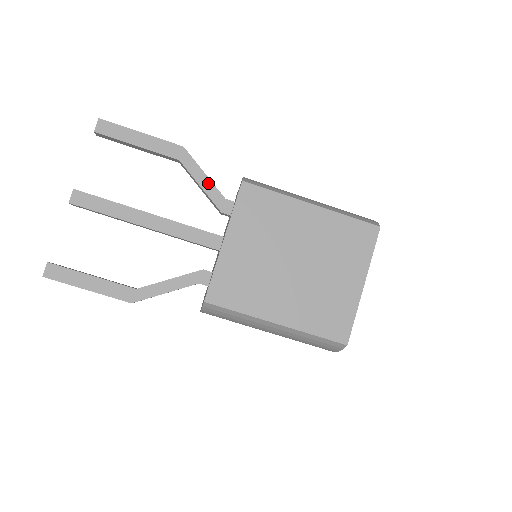
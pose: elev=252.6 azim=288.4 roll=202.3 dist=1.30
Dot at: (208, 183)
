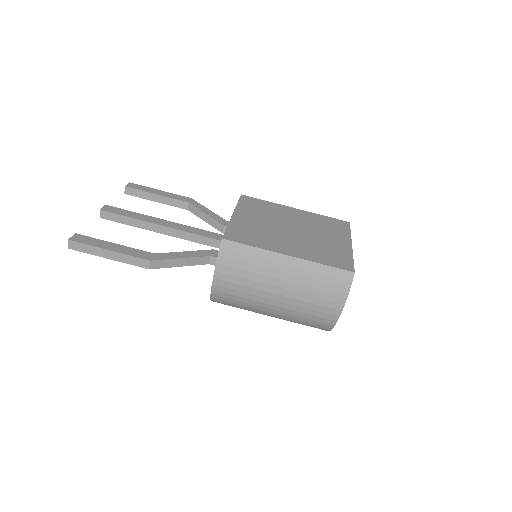
Dot at: (212, 213)
